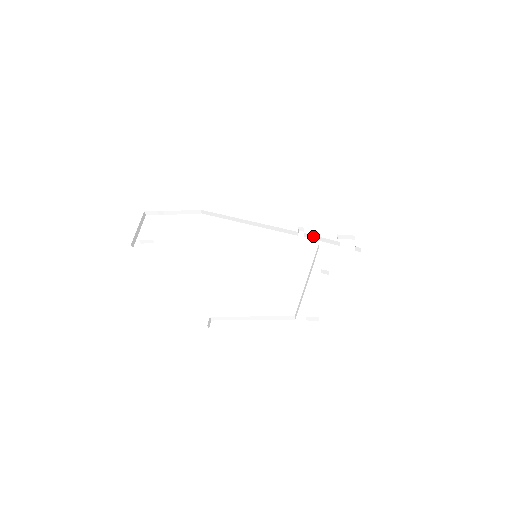
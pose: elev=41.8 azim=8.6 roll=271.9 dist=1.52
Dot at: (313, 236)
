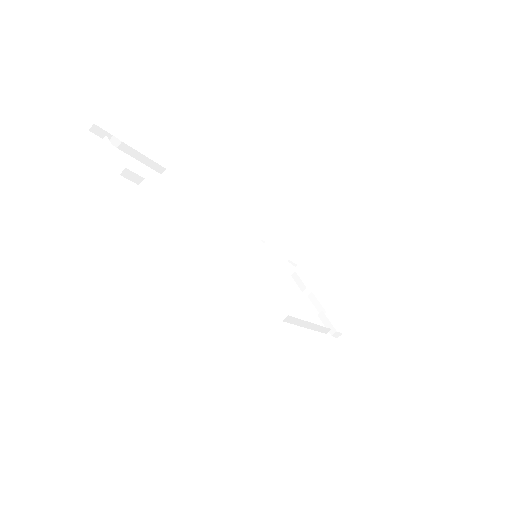
Dot at: (276, 254)
